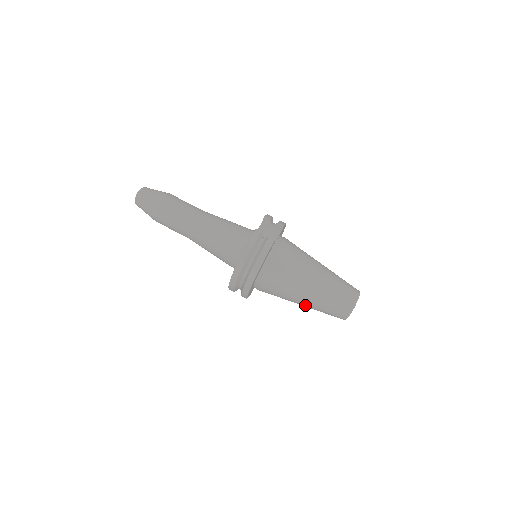
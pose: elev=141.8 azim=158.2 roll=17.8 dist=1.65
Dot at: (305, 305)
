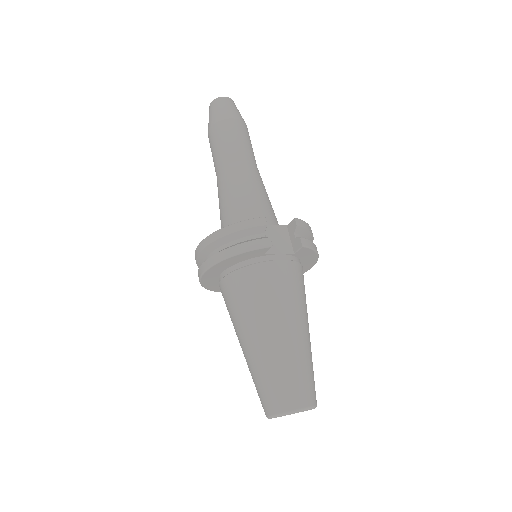
Dot at: (244, 354)
